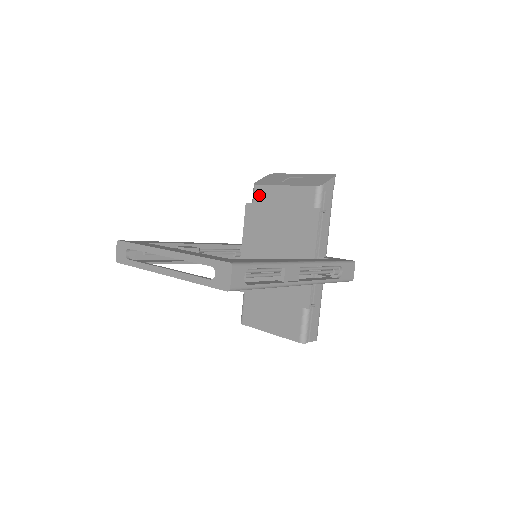
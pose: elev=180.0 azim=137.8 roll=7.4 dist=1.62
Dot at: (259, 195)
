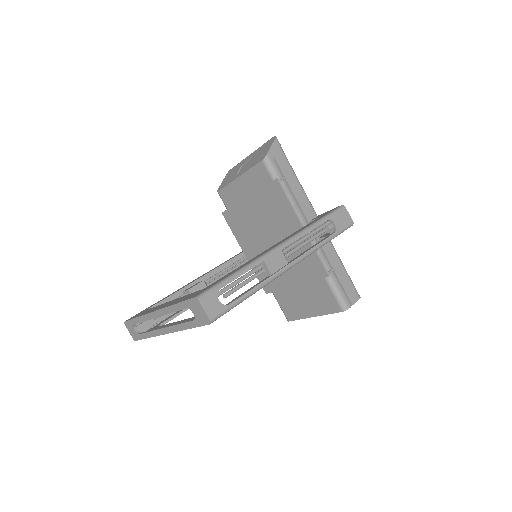
Dot at: (227, 199)
